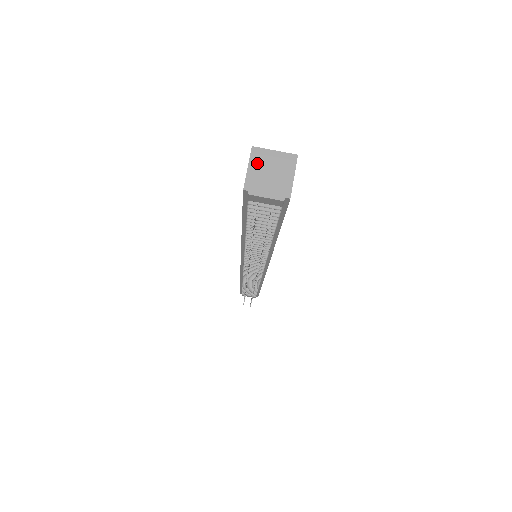
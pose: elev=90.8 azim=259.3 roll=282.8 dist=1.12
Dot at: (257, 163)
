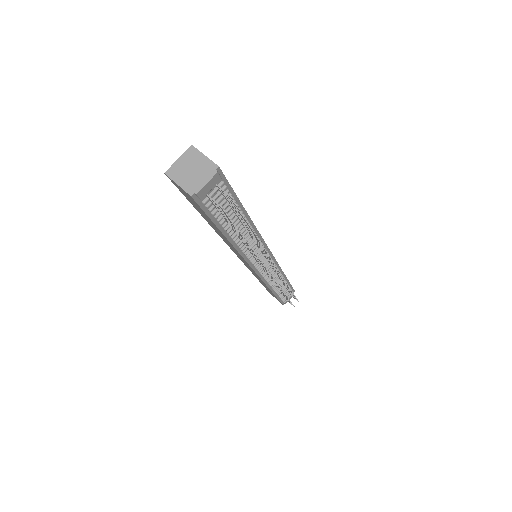
Dot at: (178, 176)
